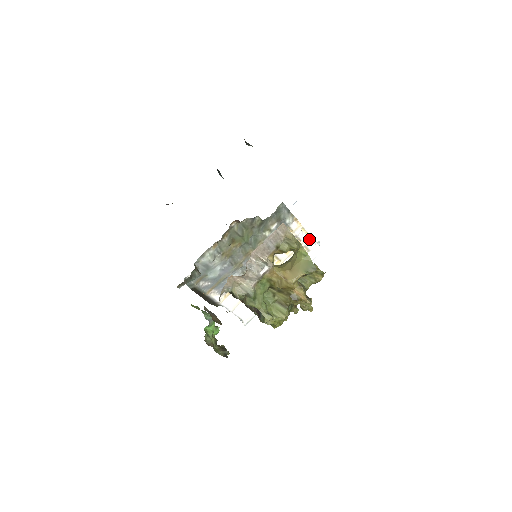
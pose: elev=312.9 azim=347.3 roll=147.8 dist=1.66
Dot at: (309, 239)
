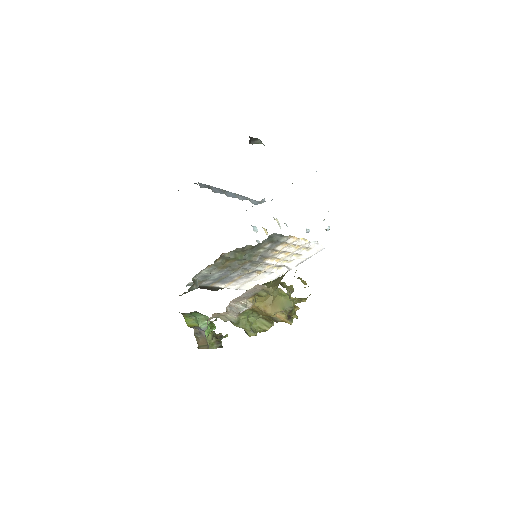
Dot at: (309, 243)
